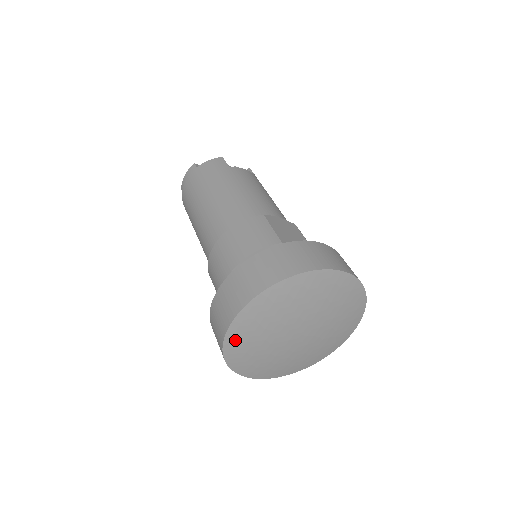
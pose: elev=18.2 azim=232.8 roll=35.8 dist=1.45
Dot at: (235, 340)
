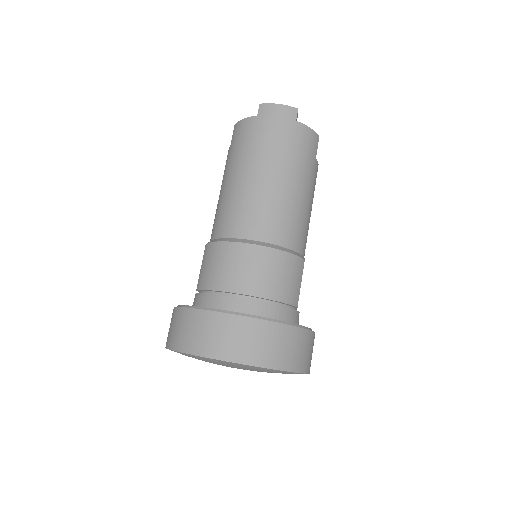
Dot at: (208, 359)
